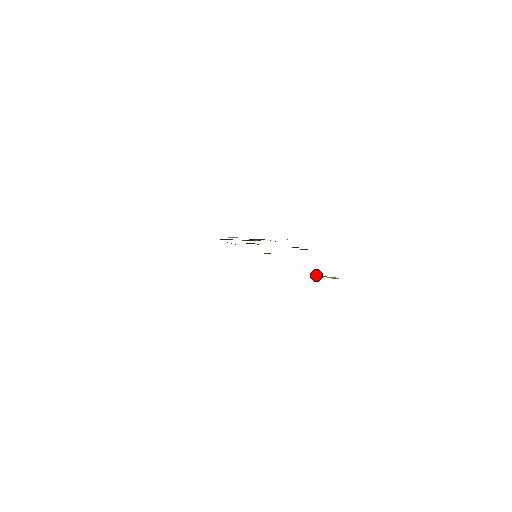
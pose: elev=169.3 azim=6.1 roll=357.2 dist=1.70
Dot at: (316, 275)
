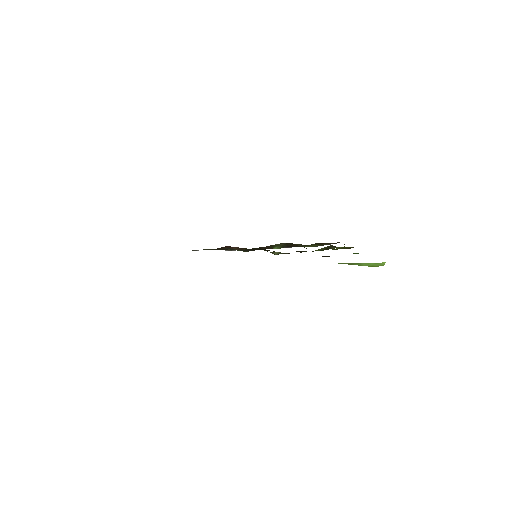
Dot at: (341, 263)
